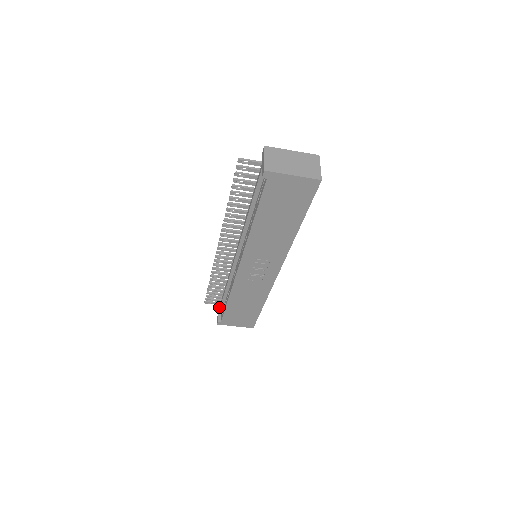
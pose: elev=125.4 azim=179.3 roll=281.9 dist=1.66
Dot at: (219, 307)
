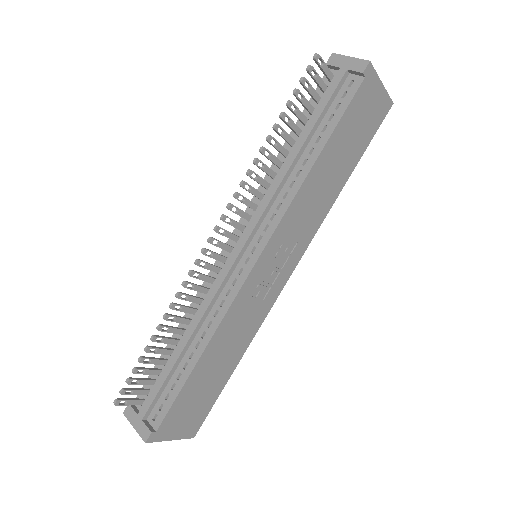
Dot at: (144, 404)
